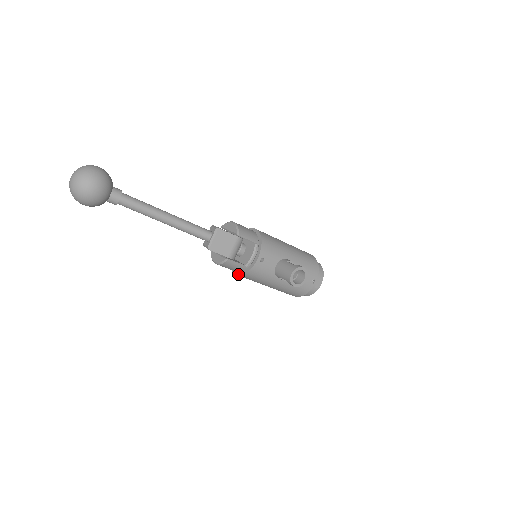
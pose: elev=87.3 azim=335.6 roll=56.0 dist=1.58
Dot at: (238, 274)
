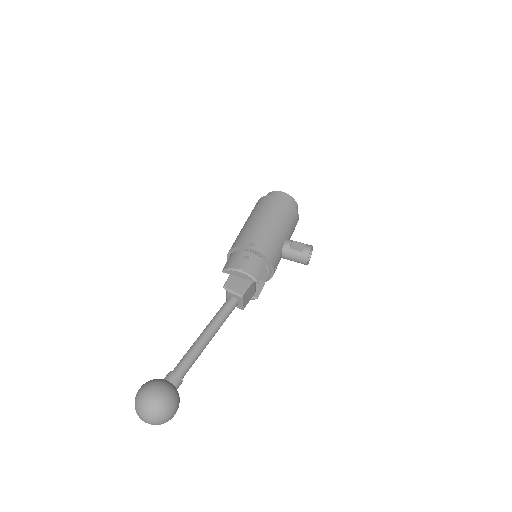
Dot at: occluded
